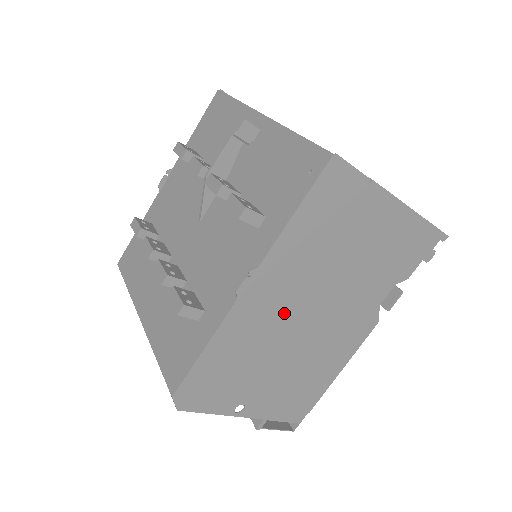
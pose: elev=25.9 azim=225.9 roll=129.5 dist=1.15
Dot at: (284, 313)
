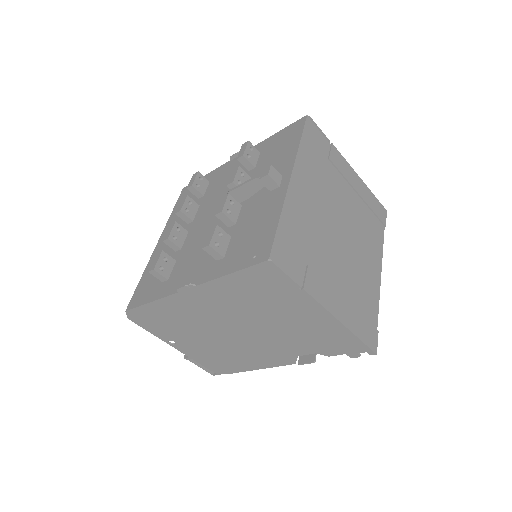
Dot at: (213, 317)
